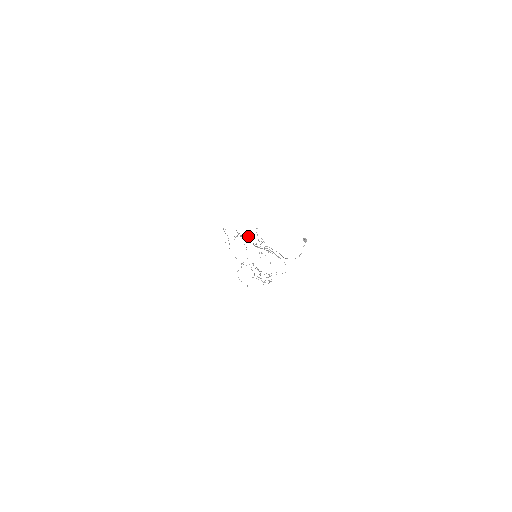
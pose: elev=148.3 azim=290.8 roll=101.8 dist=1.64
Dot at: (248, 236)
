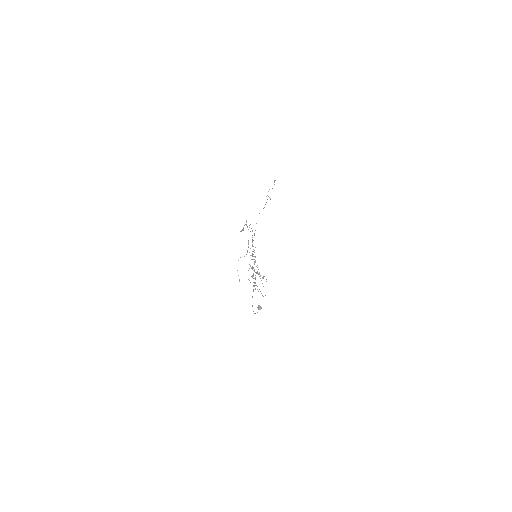
Dot at: occluded
